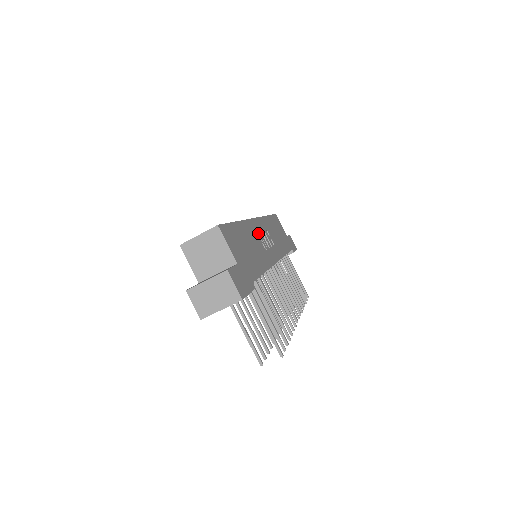
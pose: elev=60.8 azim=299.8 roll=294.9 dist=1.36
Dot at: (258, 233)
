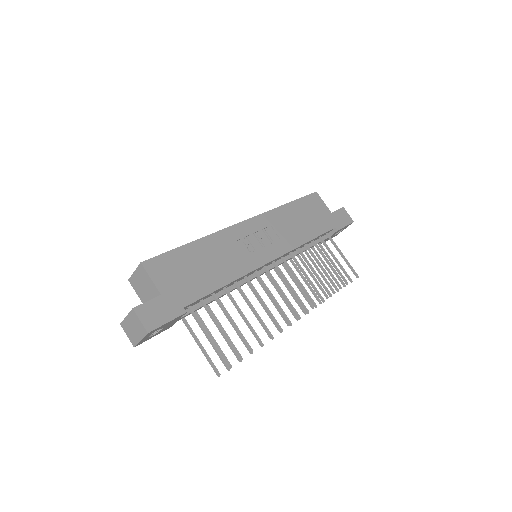
Dot at: (243, 237)
